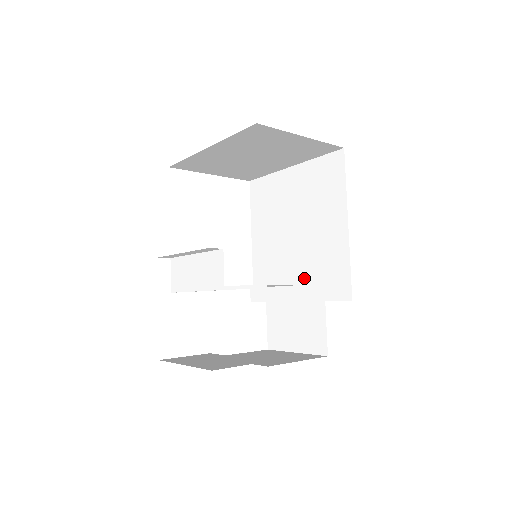
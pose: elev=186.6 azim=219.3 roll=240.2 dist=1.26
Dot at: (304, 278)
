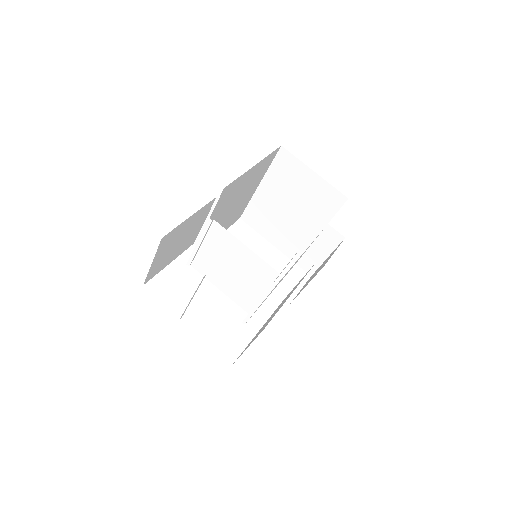
Dot at: occluded
